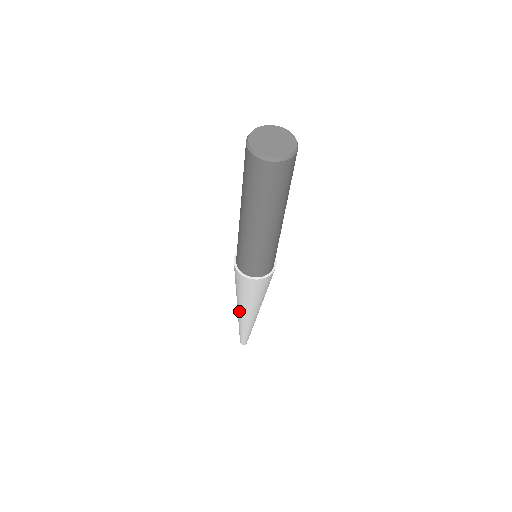
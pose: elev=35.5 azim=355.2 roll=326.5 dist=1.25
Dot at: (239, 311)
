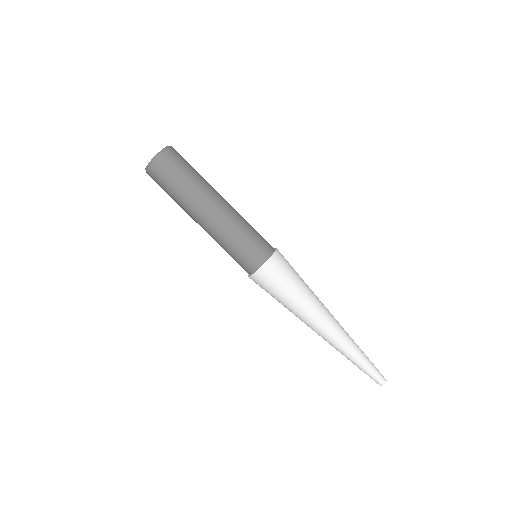
Dot at: (323, 324)
